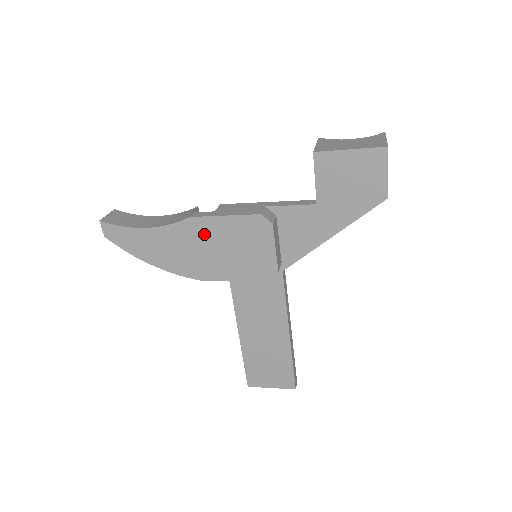
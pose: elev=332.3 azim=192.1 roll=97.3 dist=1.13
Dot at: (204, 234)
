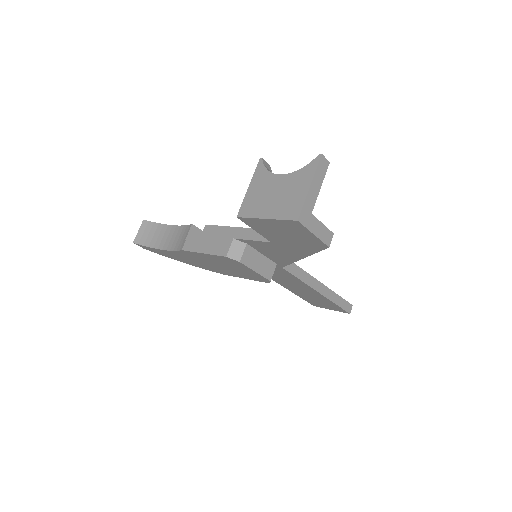
Dot at: (200, 258)
